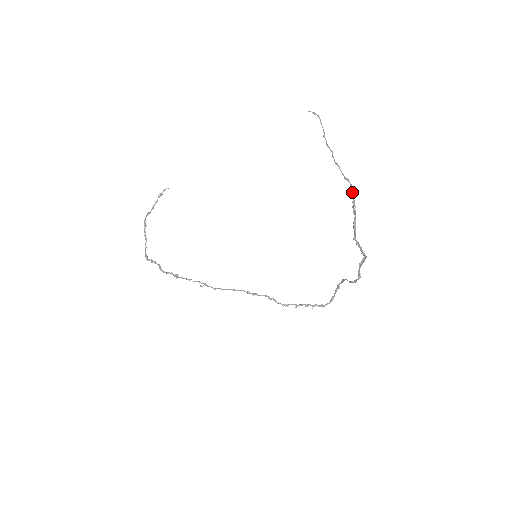
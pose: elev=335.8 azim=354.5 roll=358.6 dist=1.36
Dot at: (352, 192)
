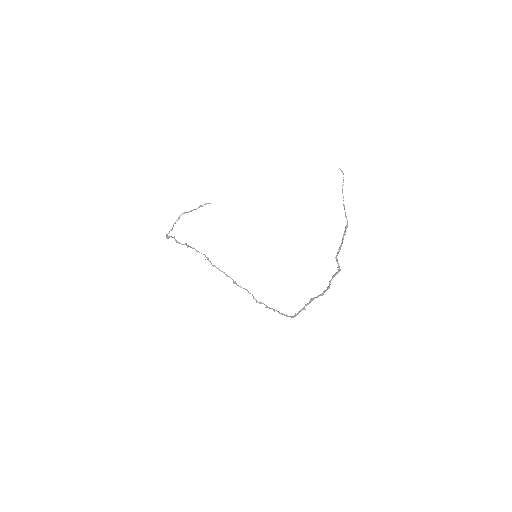
Dot at: (347, 225)
